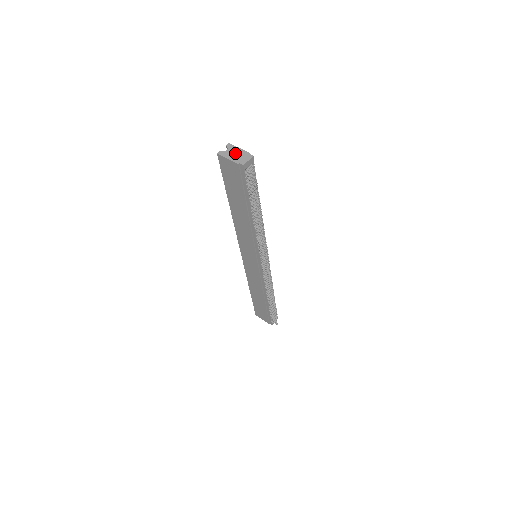
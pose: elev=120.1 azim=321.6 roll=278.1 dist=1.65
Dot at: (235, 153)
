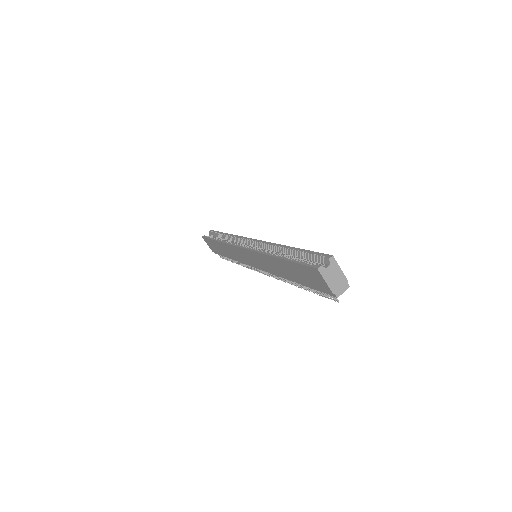
Dot at: (335, 276)
